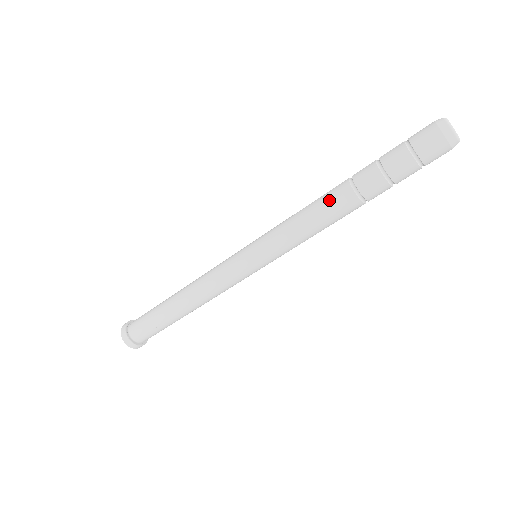
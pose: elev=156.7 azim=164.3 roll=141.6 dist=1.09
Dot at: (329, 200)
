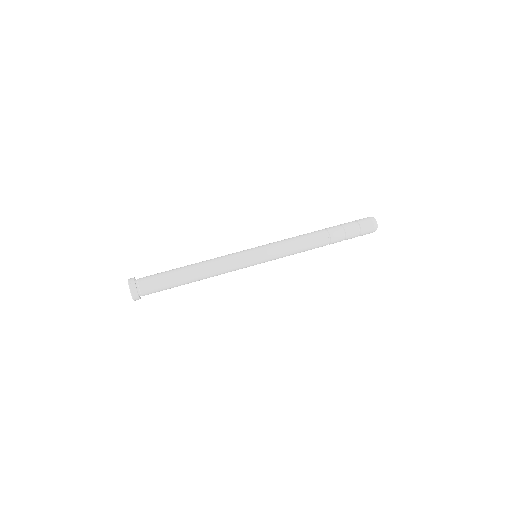
Dot at: (311, 233)
